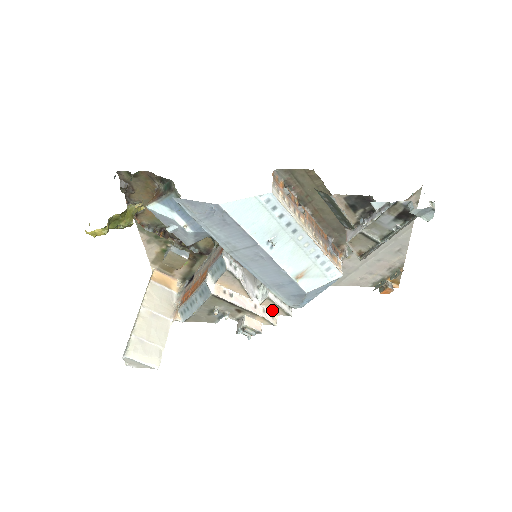
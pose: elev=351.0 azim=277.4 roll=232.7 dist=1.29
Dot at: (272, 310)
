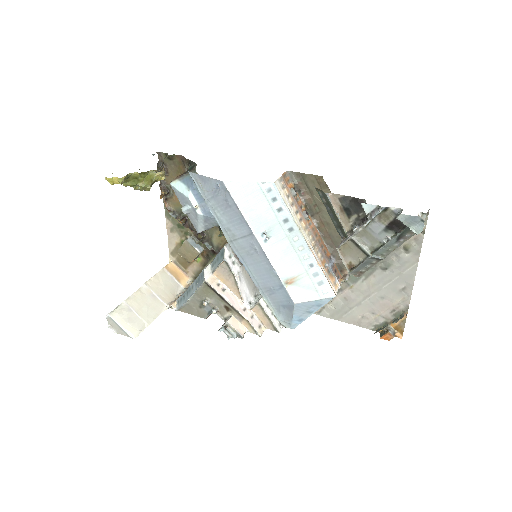
Dot at: (261, 320)
